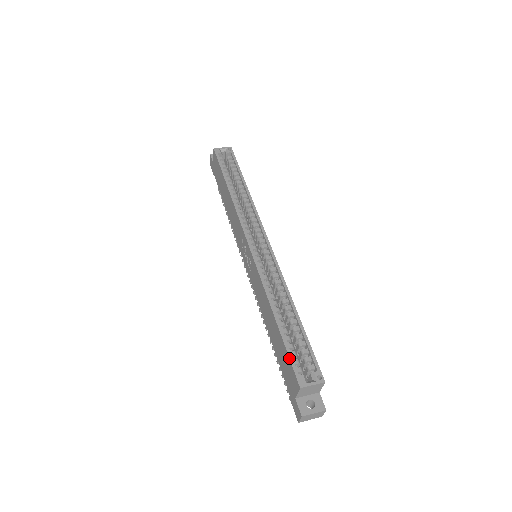
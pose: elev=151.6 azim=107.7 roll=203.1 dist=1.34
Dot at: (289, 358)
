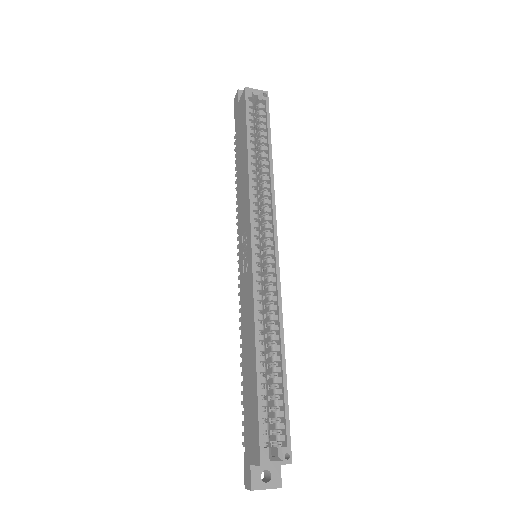
Dot at: (258, 421)
